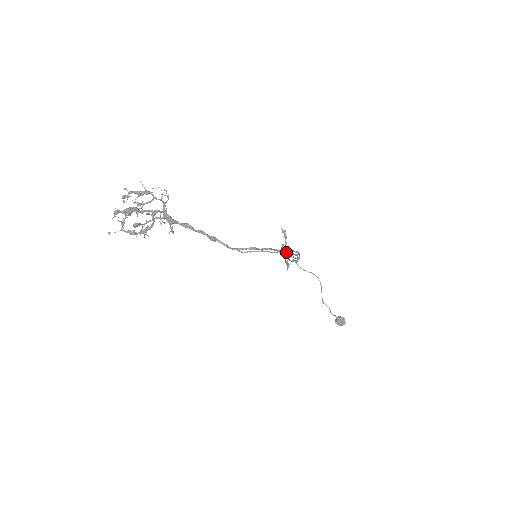
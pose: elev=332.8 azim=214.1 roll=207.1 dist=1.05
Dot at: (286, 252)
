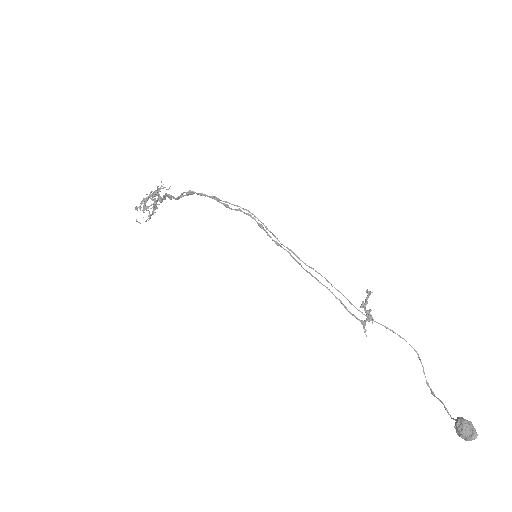
Dot at: occluded
